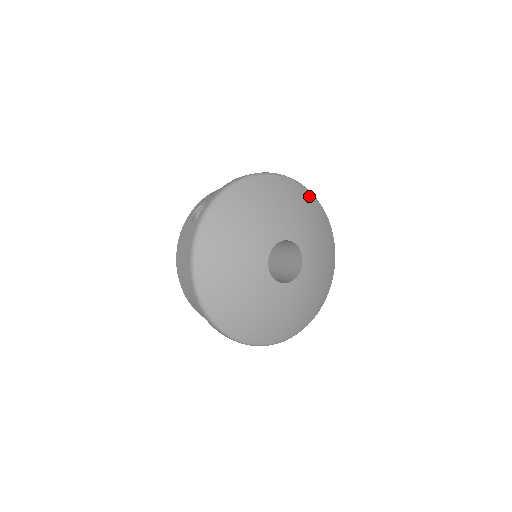
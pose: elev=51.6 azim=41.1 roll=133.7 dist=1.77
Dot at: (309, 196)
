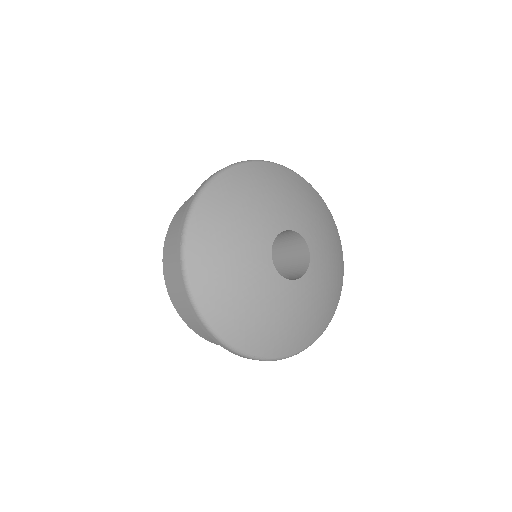
Dot at: (327, 209)
